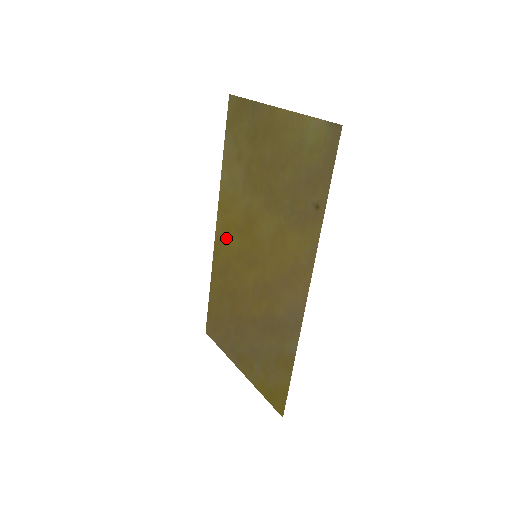
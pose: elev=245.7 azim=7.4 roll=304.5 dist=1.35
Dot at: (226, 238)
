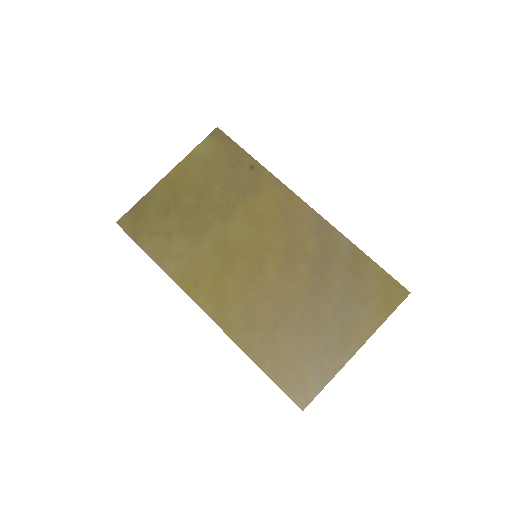
Dot at: (221, 296)
